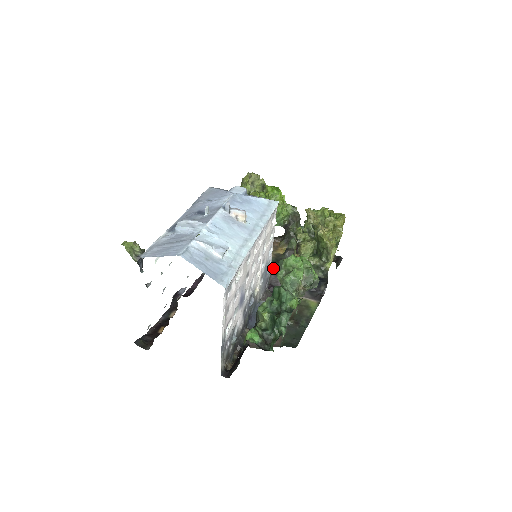
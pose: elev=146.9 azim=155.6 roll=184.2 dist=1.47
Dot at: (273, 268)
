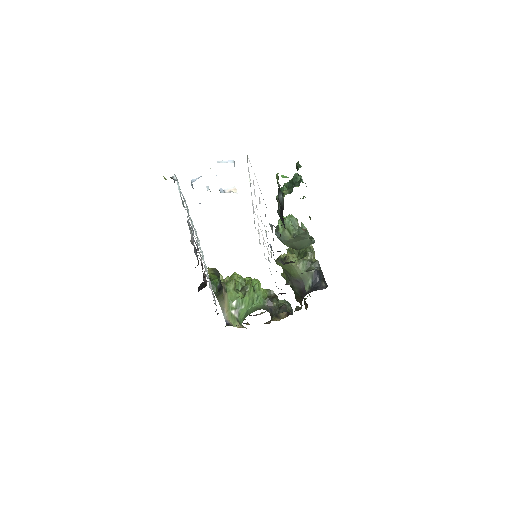
Dot at: occluded
